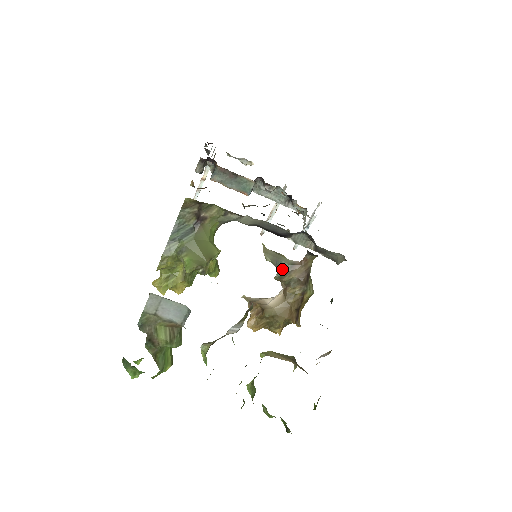
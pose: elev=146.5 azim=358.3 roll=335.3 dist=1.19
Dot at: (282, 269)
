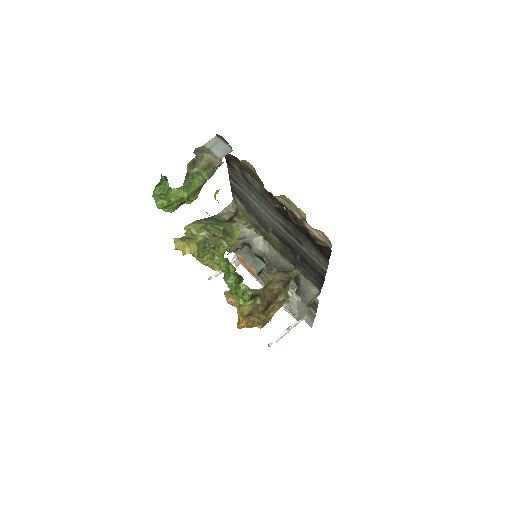
Dot at: (271, 268)
